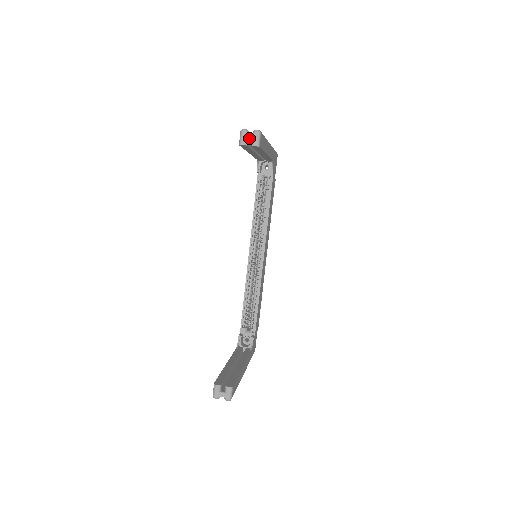
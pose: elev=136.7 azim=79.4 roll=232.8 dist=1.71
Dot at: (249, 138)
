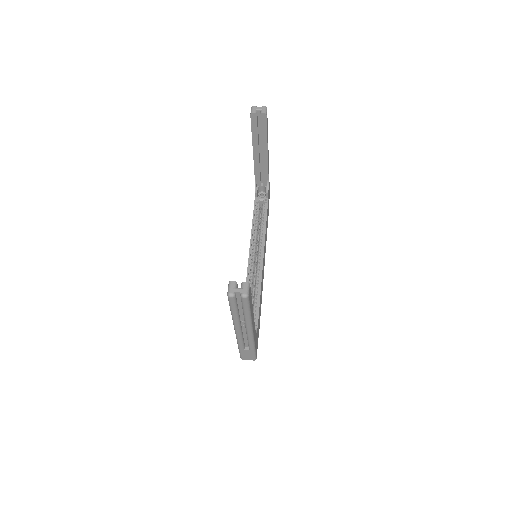
Dot at: (258, 110)
